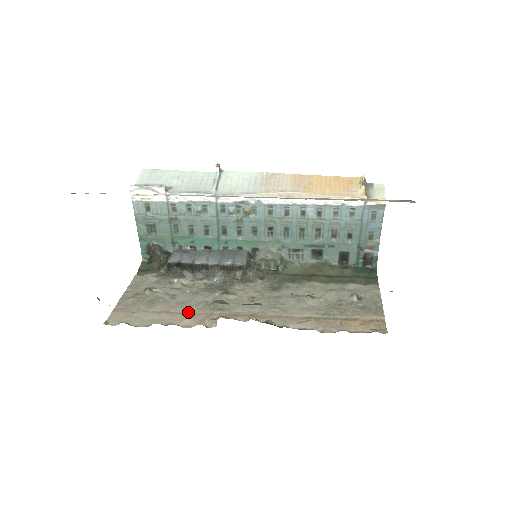
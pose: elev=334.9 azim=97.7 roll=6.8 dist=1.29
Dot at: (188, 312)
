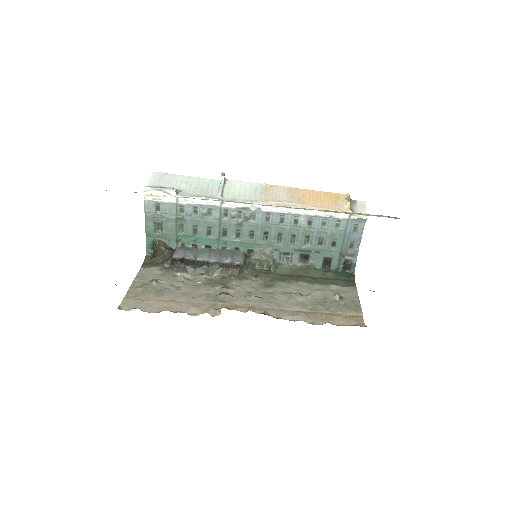
Dot at: (193, 302)
